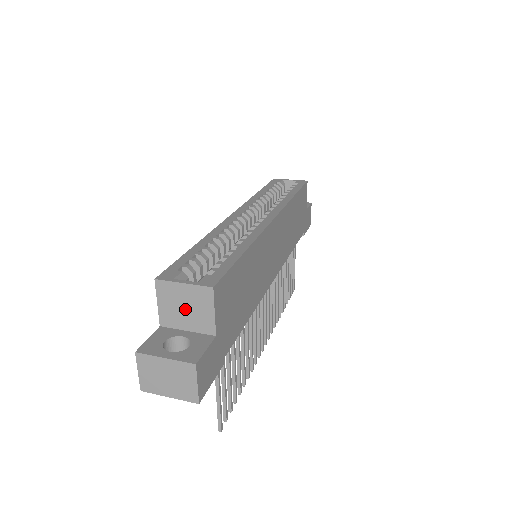
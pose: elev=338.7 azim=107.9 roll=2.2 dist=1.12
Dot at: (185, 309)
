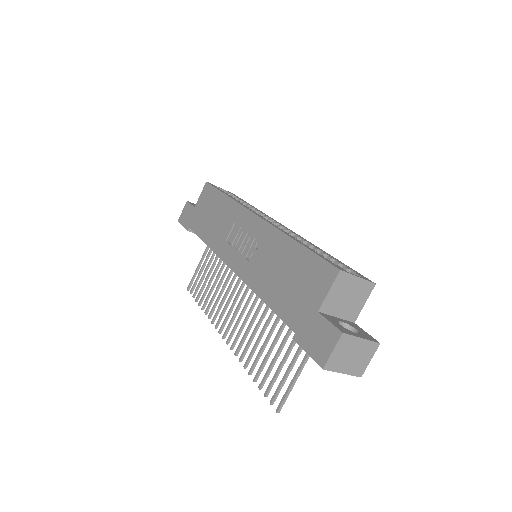
Dot at: (347, 299)
